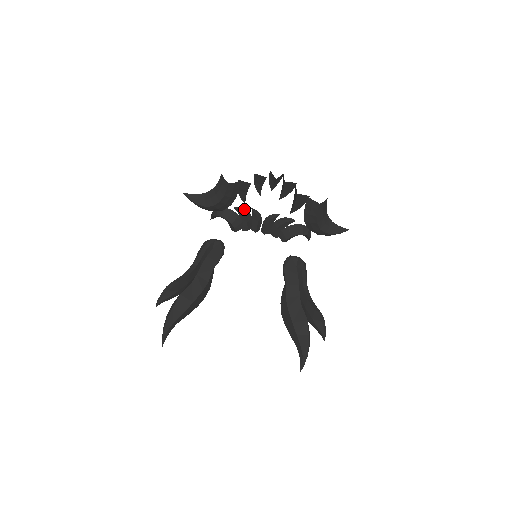
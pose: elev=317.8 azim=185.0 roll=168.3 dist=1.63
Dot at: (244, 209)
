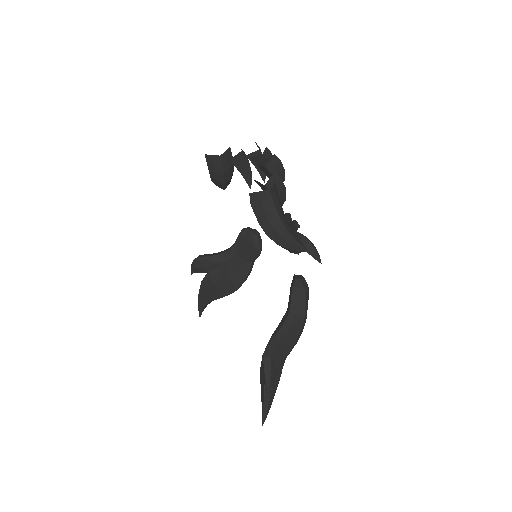
Dot at: occluded
